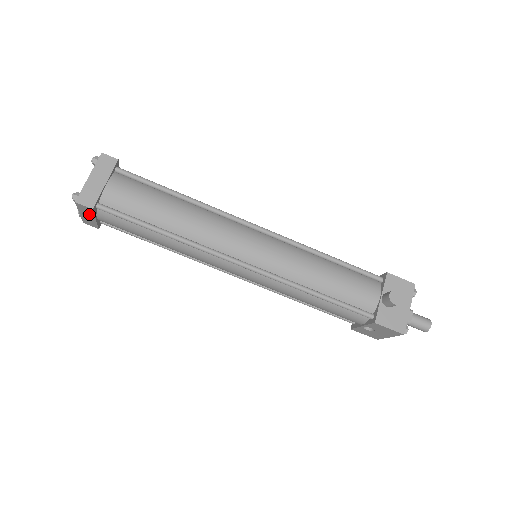
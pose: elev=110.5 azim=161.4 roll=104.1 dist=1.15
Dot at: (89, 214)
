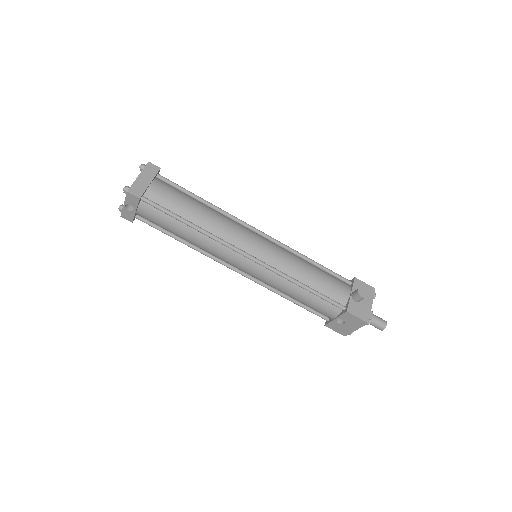
Dot at: (133, 205)
